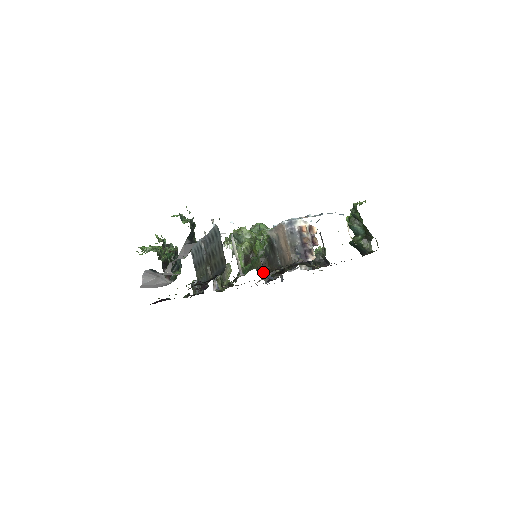
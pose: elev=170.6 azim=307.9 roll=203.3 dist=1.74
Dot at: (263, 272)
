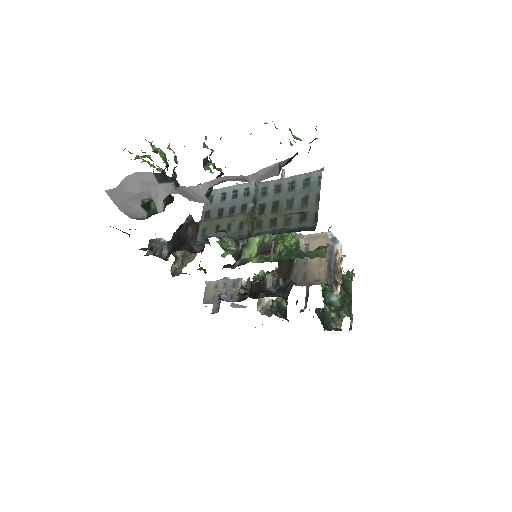
Dot at: (278, 275)
